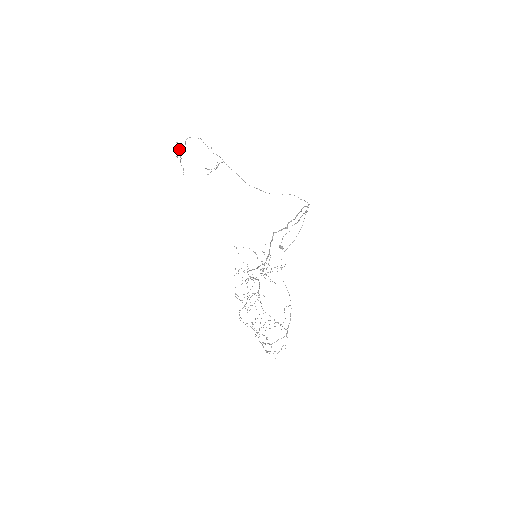
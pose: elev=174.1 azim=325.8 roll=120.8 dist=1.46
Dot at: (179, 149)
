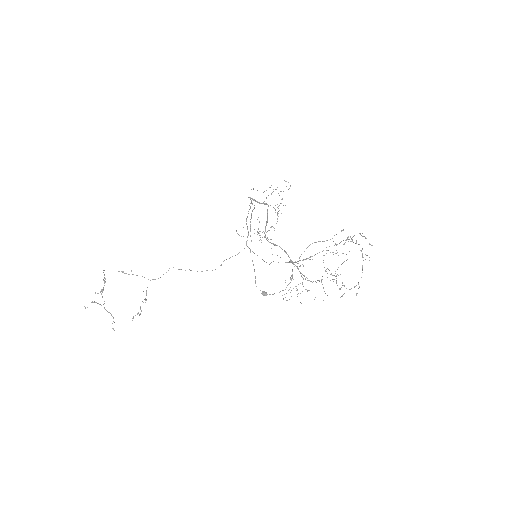
Dot at: (94, 302)
